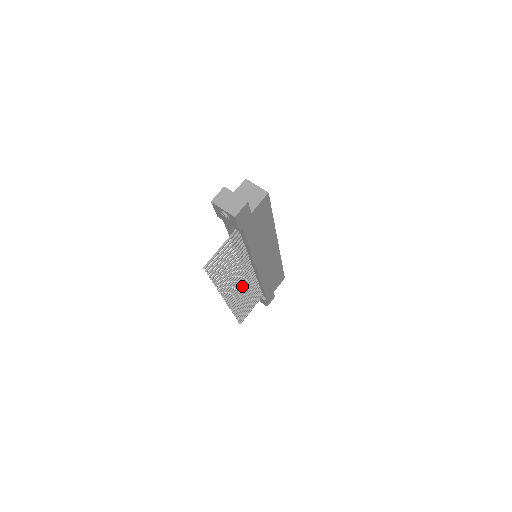
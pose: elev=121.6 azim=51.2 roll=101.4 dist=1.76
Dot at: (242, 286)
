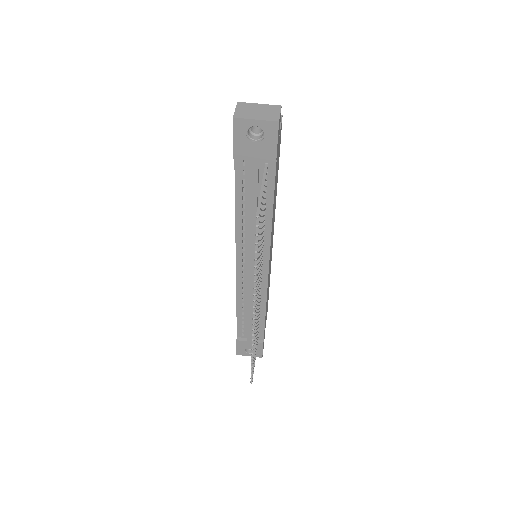
Dot at: occluded
